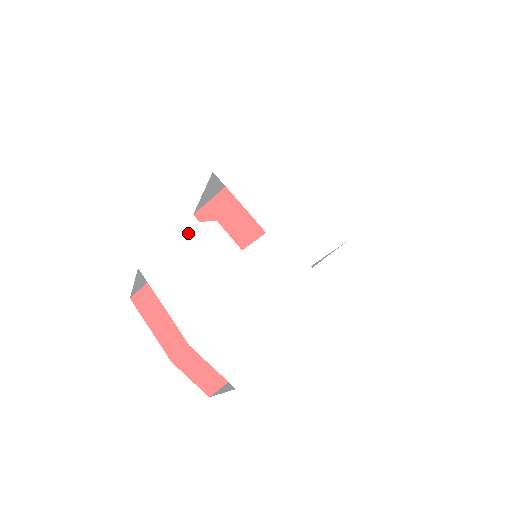
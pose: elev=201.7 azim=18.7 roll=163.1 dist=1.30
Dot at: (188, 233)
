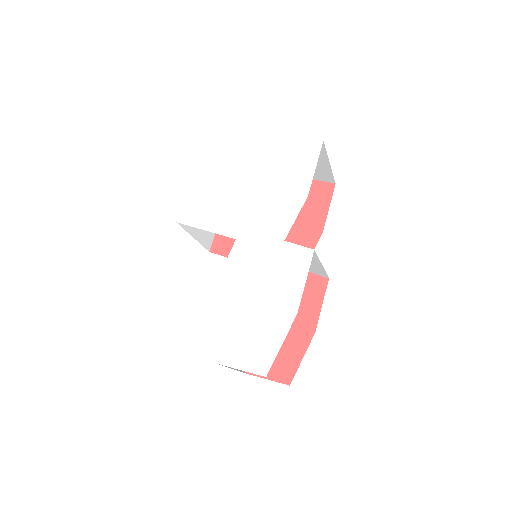
Dot at: (179, 281)
